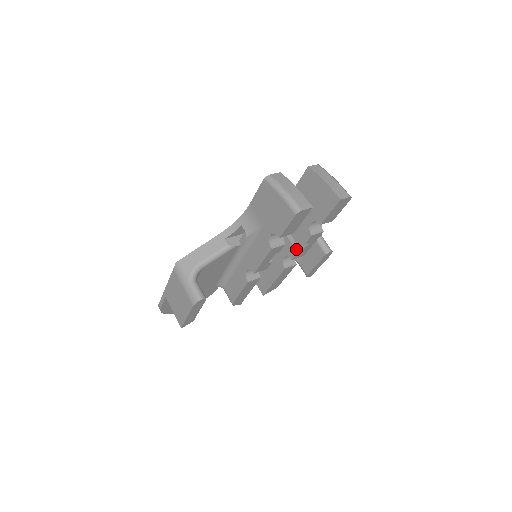
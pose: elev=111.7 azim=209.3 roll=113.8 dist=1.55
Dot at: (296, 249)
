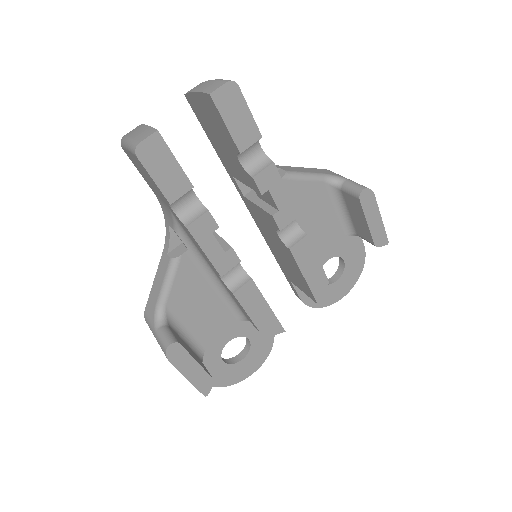
Dot at: (270, 212)
